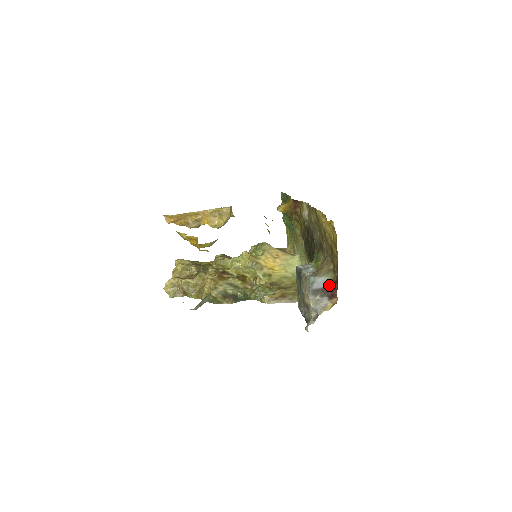
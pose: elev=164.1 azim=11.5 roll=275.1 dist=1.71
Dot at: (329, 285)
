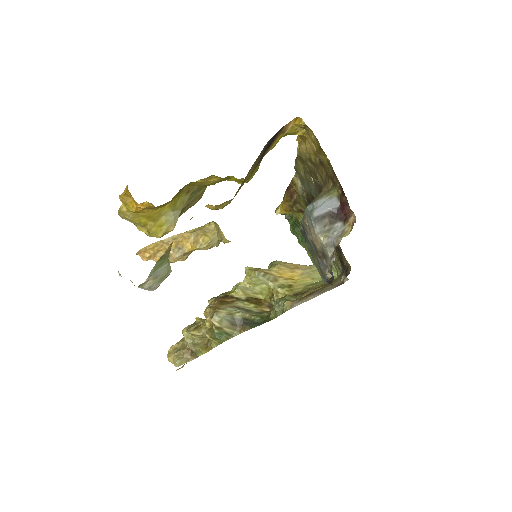
Dot at: (336, 206)
